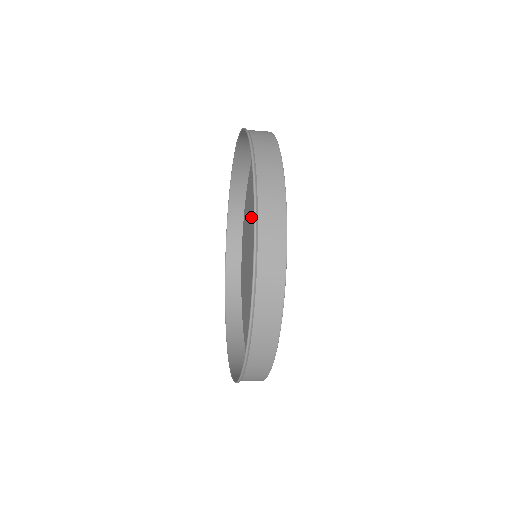
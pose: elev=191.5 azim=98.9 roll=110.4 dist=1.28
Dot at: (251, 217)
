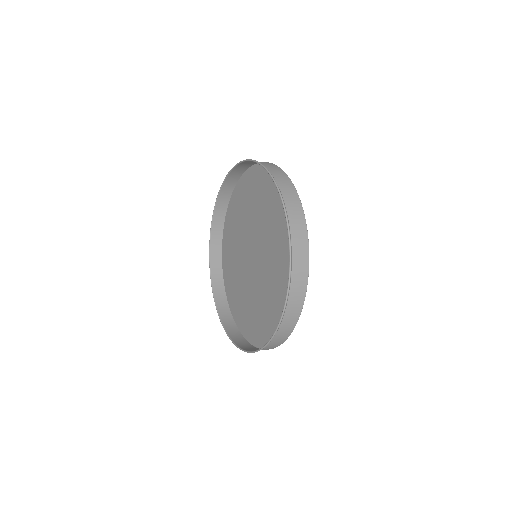
Dot at: (260, 211)
